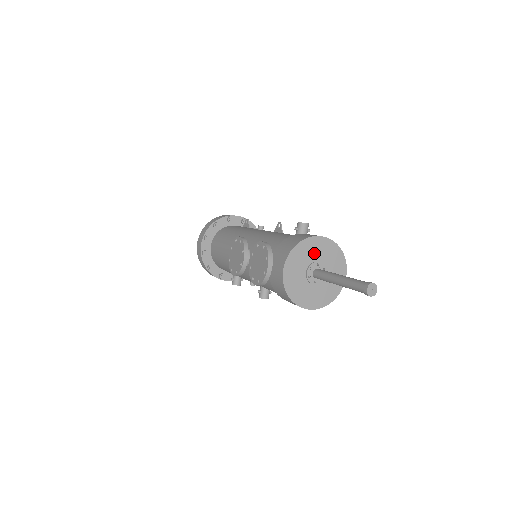
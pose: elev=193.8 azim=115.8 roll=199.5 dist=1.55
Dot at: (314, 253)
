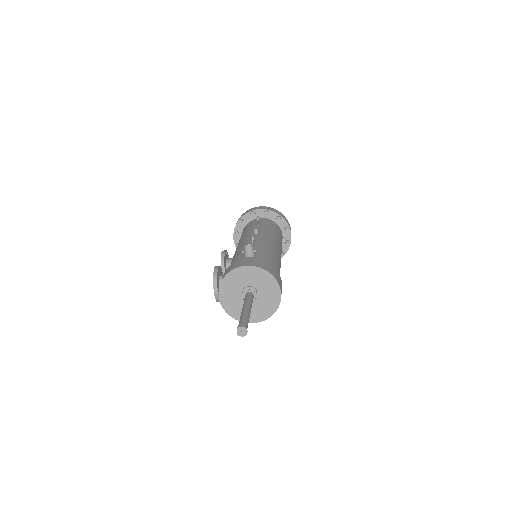
Dot at: (243, 280)
